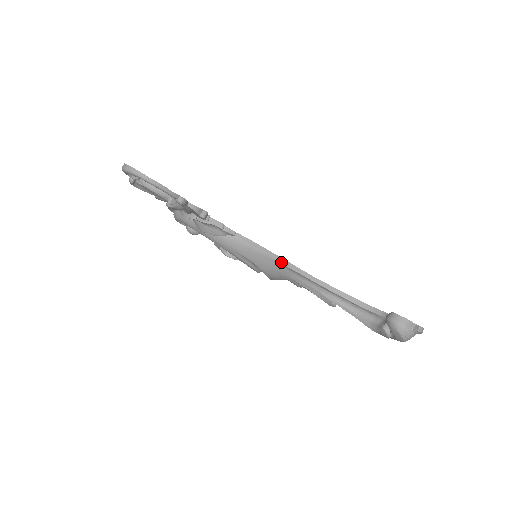
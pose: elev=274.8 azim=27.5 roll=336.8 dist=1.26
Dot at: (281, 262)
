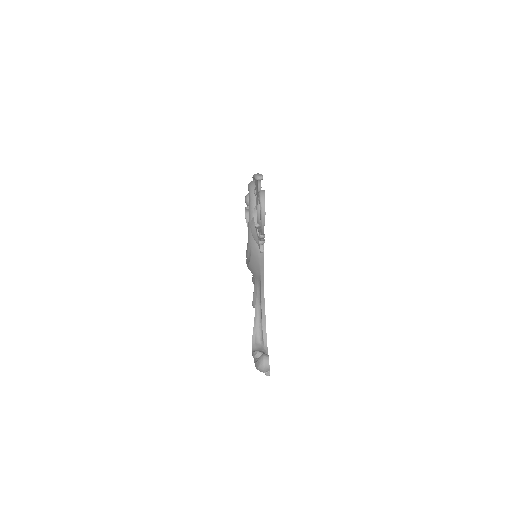
Dot at: (261, 276)
